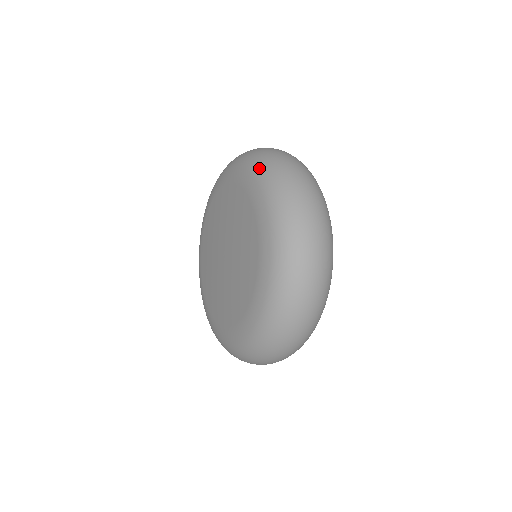
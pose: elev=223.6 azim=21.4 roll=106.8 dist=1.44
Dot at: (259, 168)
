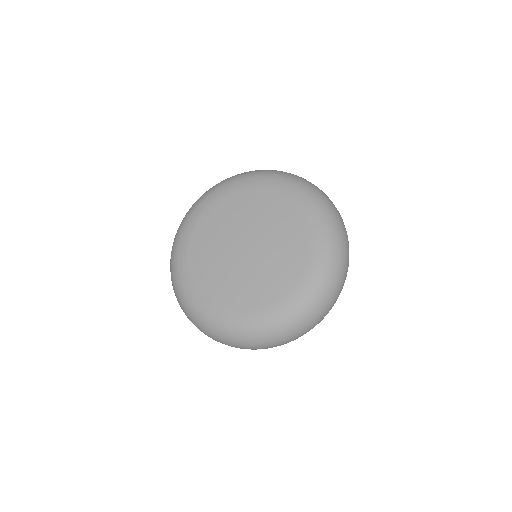
Dot at: (327, 215)
